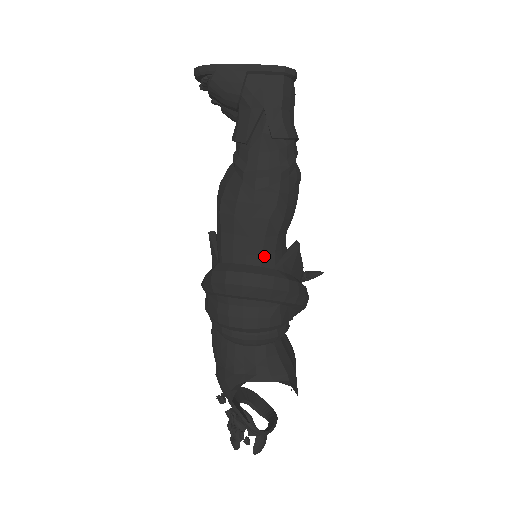
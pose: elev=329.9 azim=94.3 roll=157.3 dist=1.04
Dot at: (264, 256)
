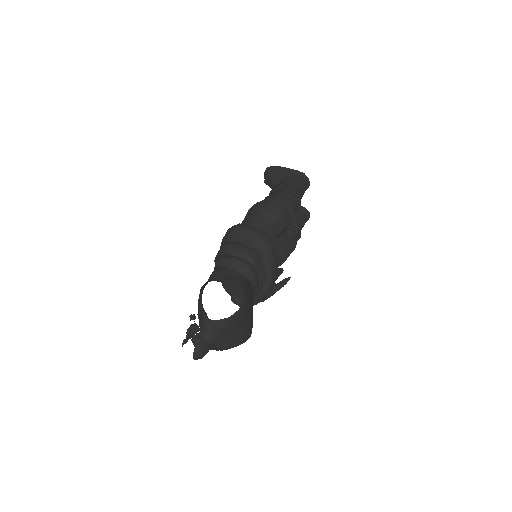
Dot at: (261, 229)
